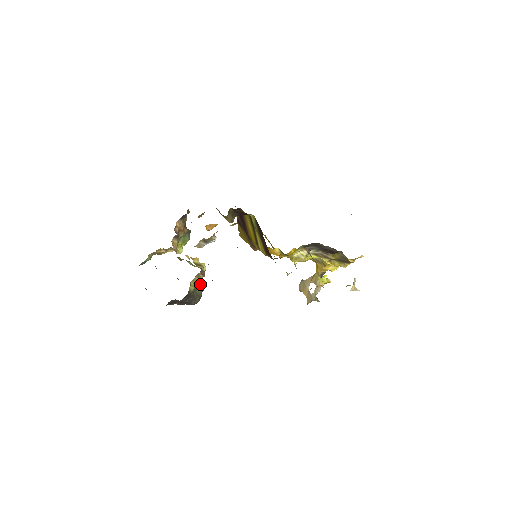
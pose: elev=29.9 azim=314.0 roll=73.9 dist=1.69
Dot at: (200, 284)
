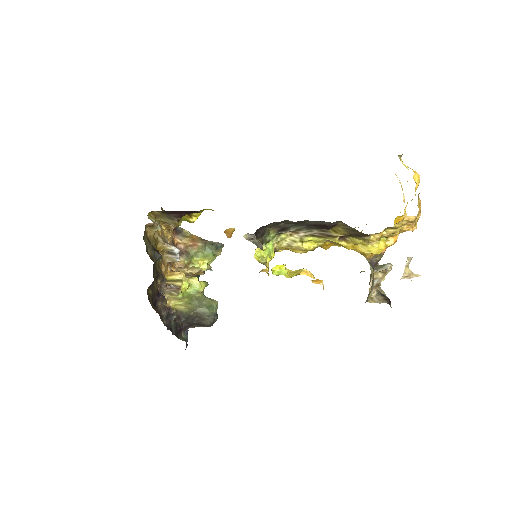
Dot at: (202, 301)
